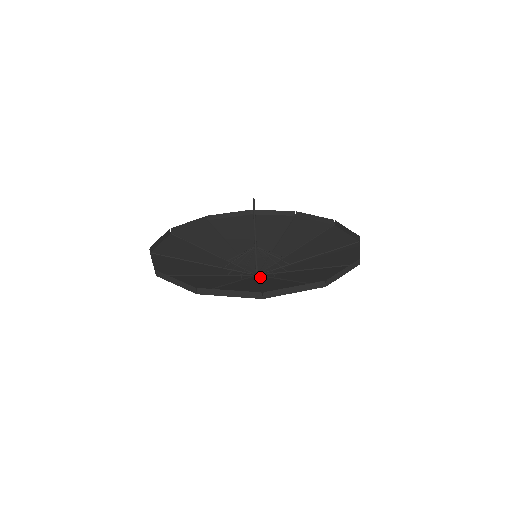
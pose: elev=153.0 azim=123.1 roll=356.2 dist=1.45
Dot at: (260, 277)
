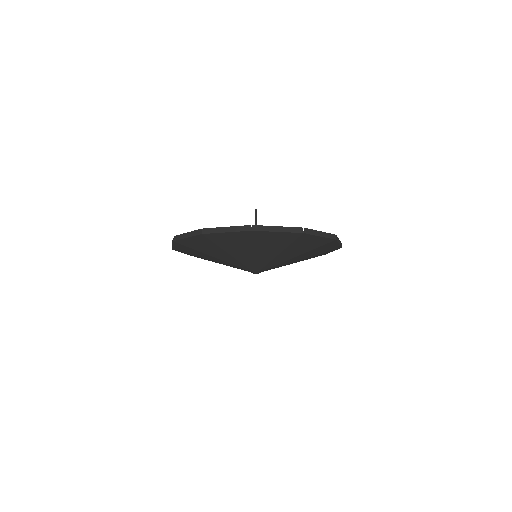
Dot at: (252, 269)
